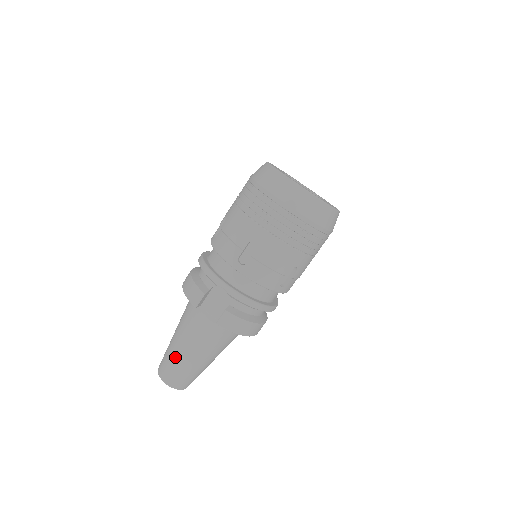
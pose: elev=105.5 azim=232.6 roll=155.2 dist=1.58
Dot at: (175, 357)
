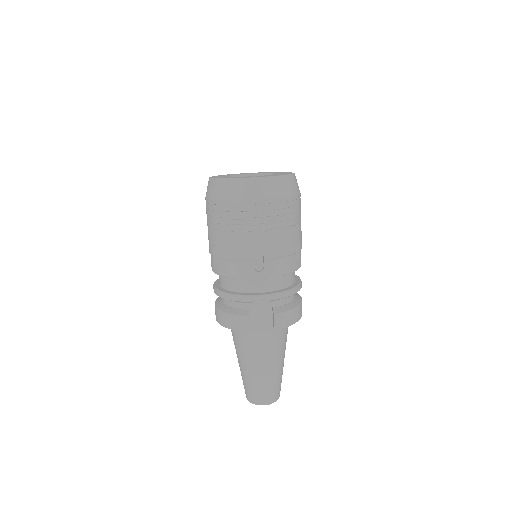
Dot at: (258, 380)
